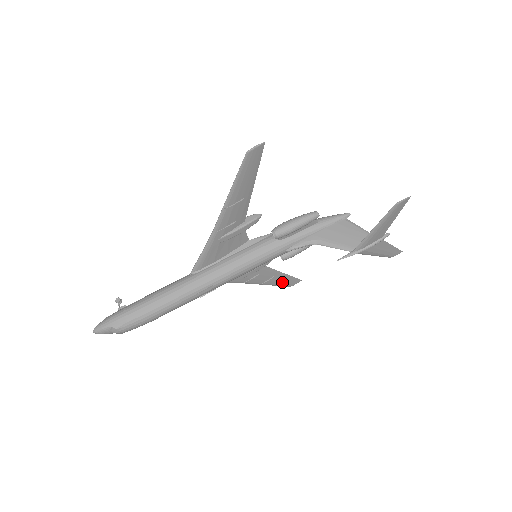
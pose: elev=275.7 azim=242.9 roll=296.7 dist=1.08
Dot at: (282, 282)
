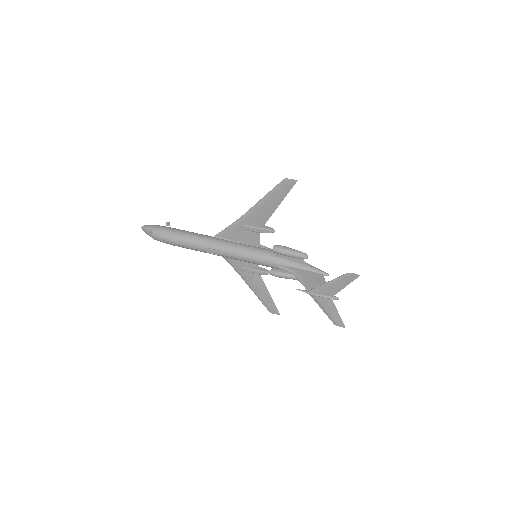
Dot at: (266, 302)
